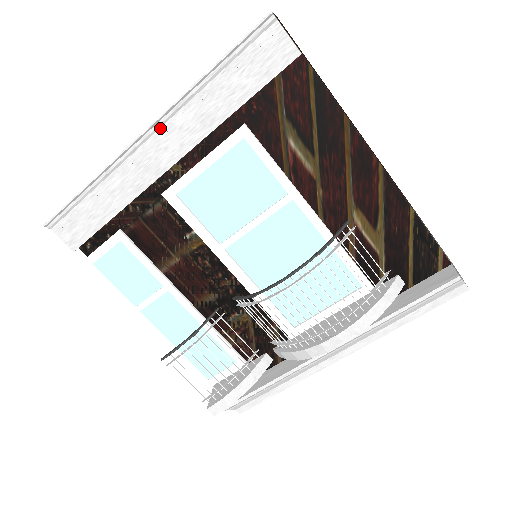
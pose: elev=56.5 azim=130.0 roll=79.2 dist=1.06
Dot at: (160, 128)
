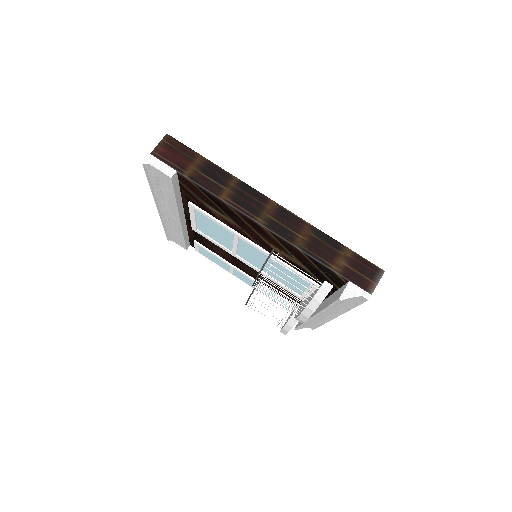
Dot at: (162, 207)
